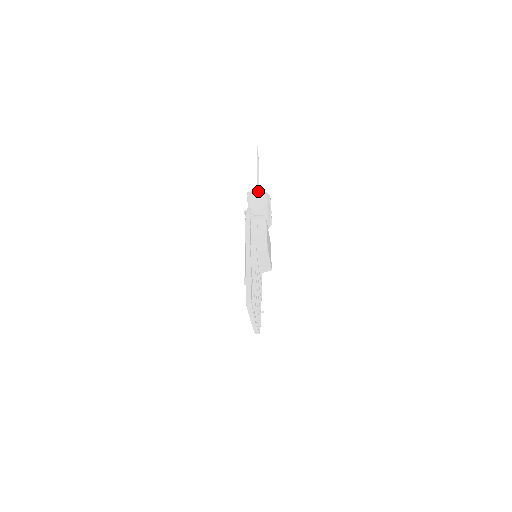
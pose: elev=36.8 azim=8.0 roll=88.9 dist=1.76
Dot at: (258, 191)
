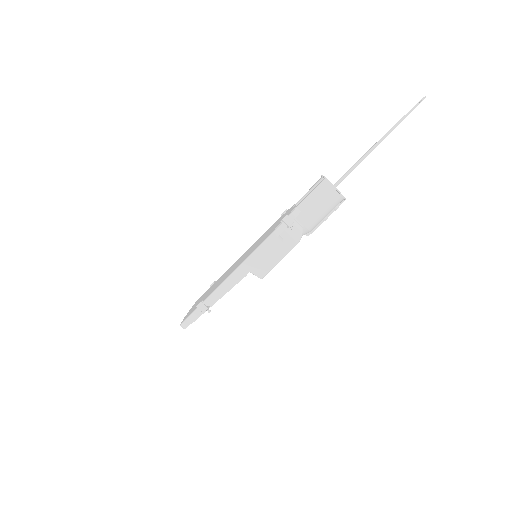
Dot at: (336, 189)
